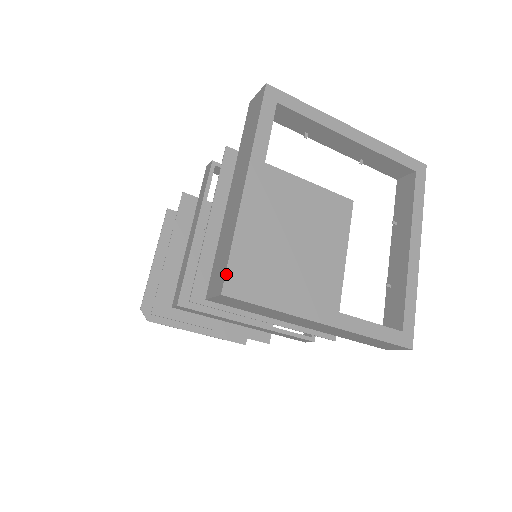
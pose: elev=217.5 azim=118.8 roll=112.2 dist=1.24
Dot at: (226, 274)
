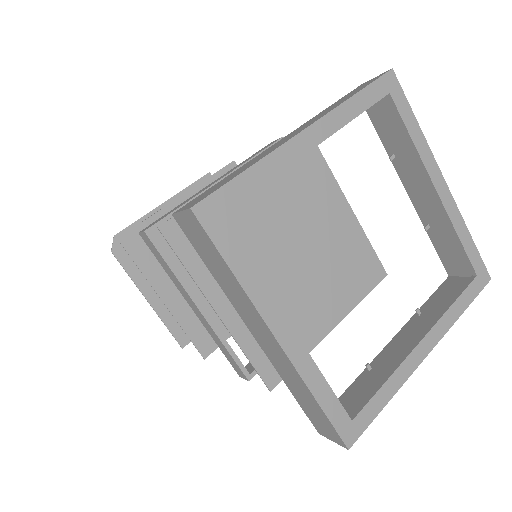
Dot at: (213, 194)
